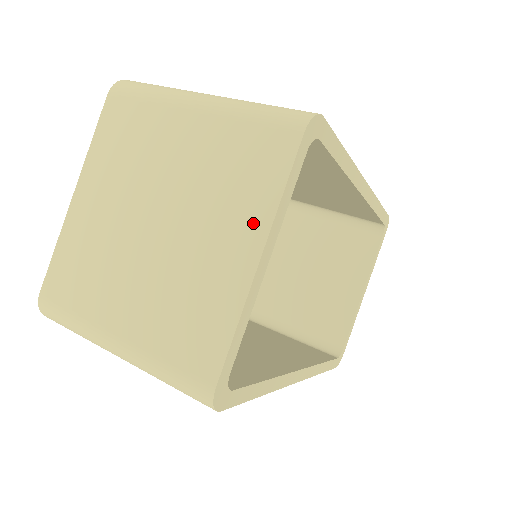
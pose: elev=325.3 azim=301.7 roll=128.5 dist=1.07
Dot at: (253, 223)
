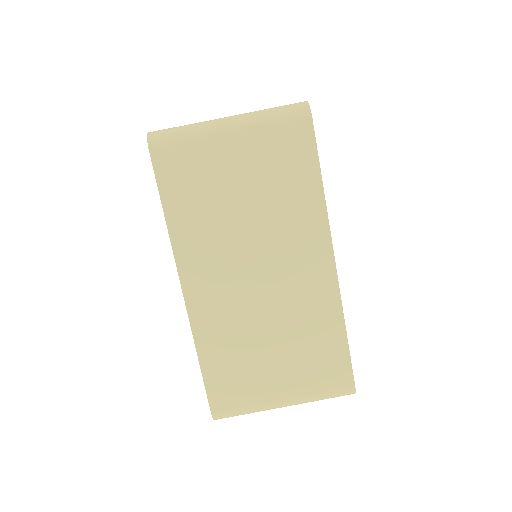
Dot at: occluded
